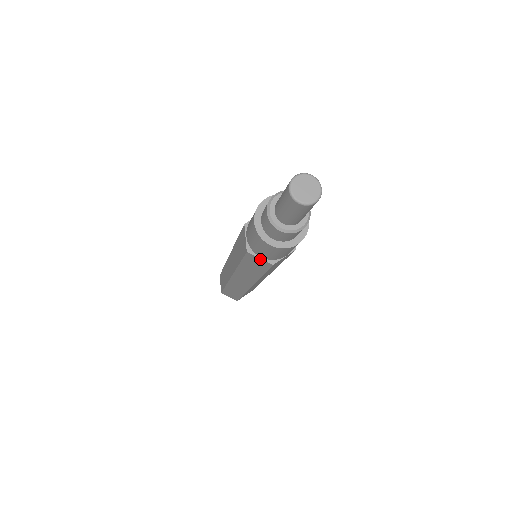
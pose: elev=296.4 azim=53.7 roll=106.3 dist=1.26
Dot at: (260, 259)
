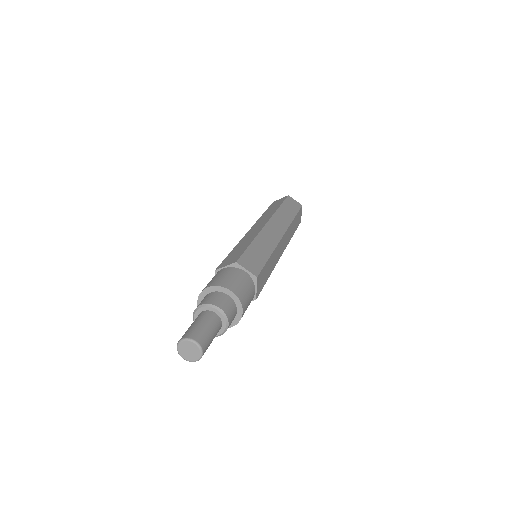
Dot at: occluded
